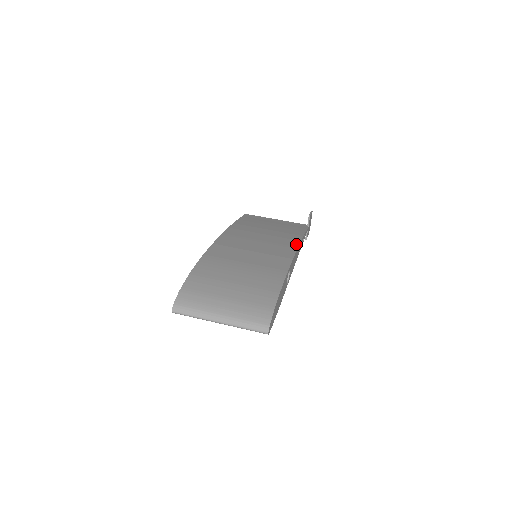
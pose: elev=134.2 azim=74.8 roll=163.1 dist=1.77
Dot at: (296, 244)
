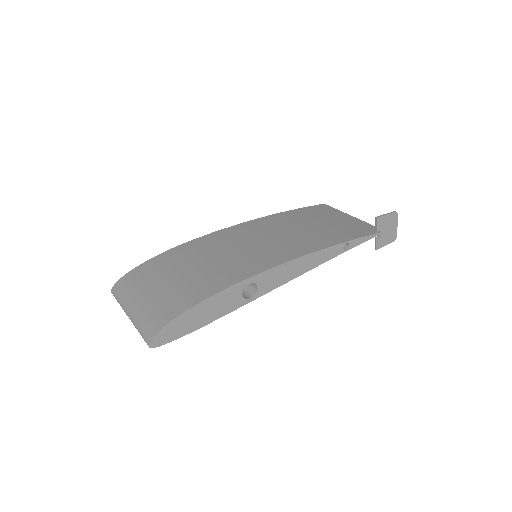
Dot at: (306, 252)
